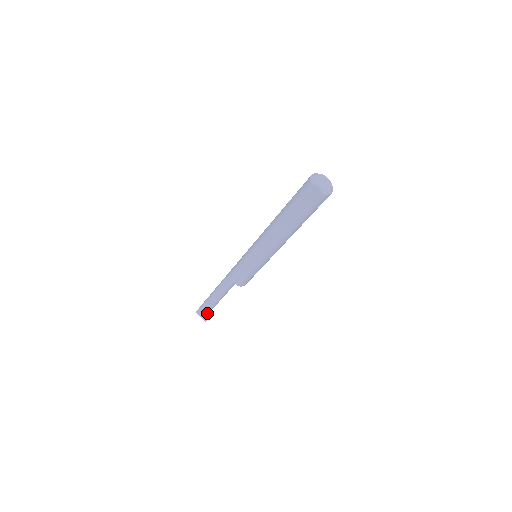
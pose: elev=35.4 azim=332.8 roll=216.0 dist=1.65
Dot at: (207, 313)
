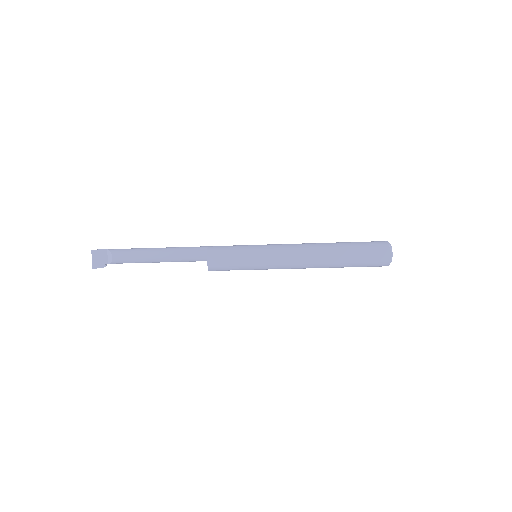
Dot at: (114, 262)
